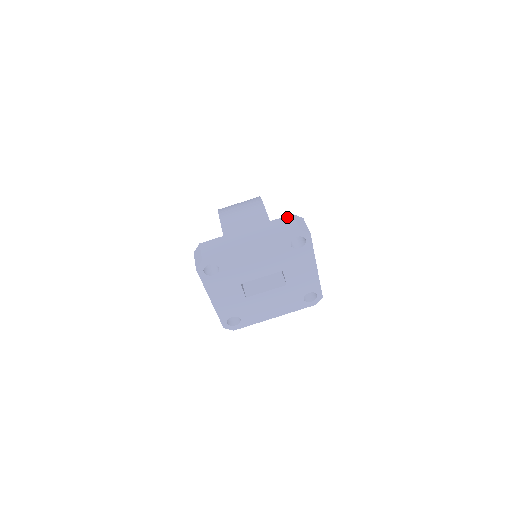
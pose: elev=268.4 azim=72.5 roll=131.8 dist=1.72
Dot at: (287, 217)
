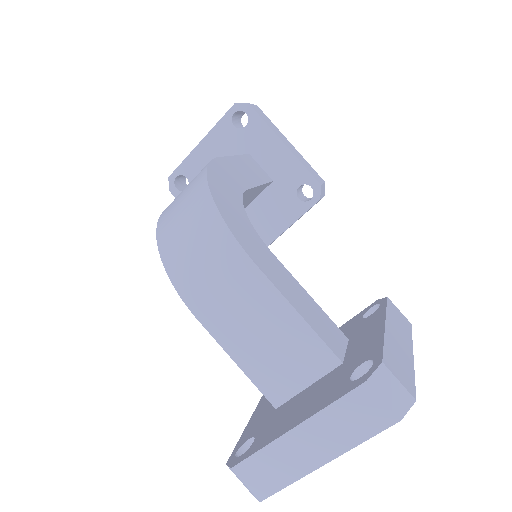
Dot at: (358, 392)
